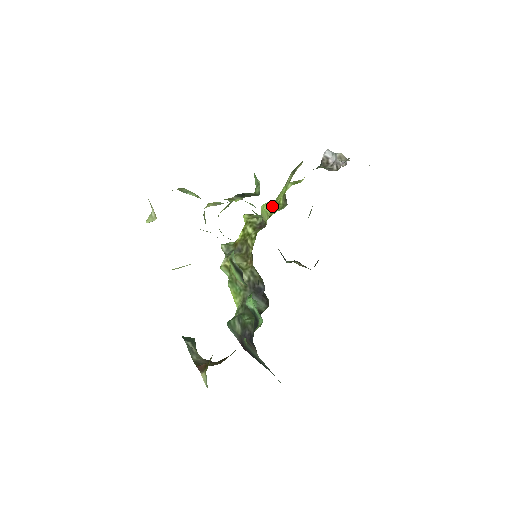
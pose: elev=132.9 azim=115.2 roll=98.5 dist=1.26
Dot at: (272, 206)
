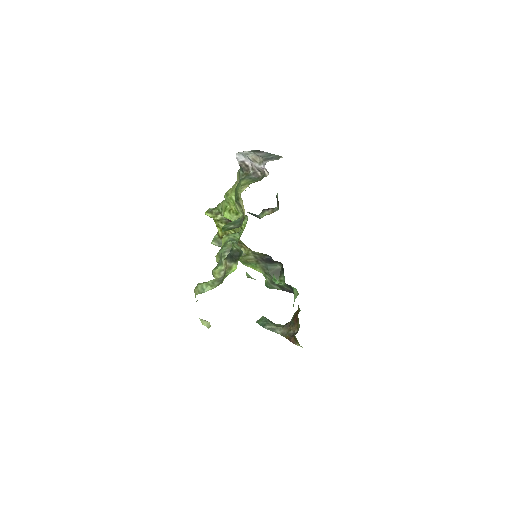
Dot at: (234, 218)
